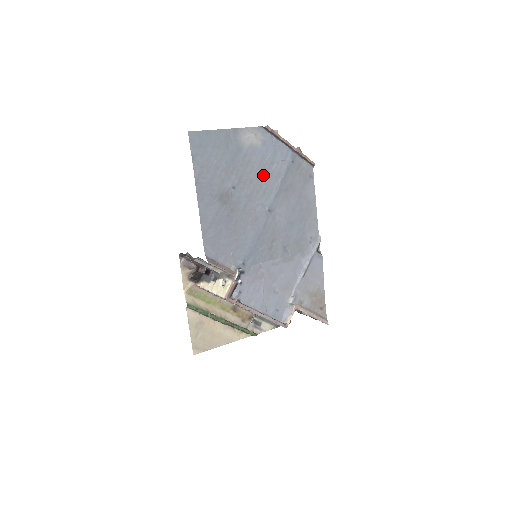
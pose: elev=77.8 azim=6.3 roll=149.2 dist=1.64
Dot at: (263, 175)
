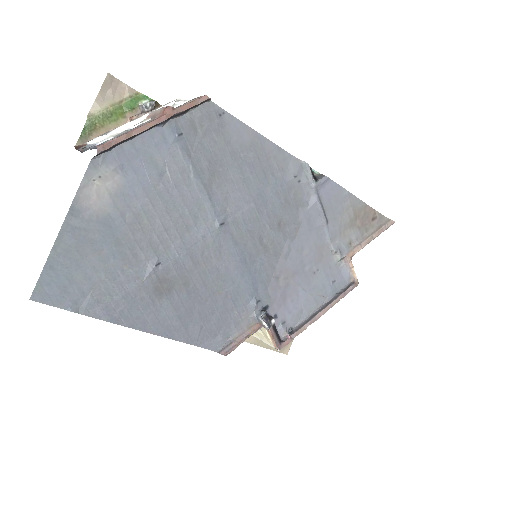
Dot at: (169, 202)
